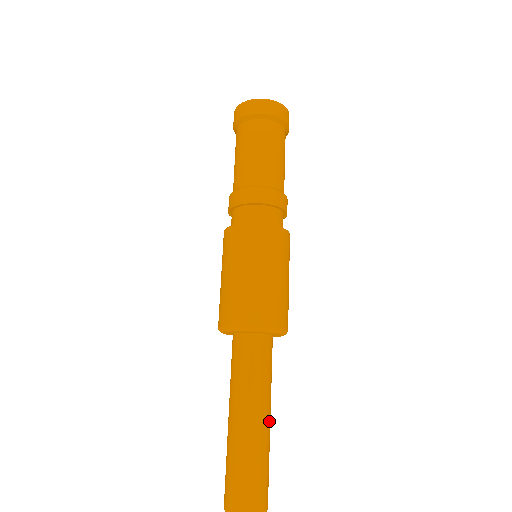
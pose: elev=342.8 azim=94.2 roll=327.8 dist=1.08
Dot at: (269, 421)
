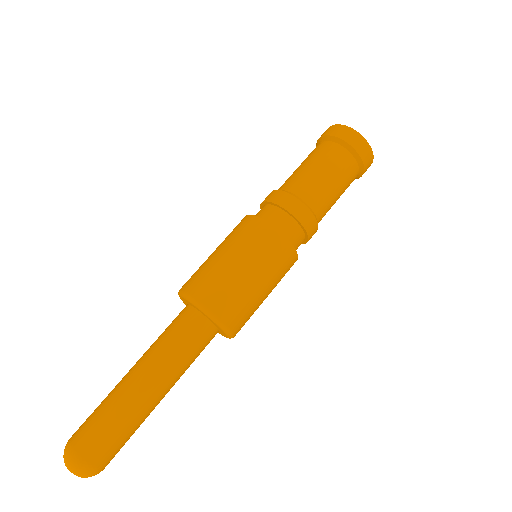
Dot at: (148, 389)
